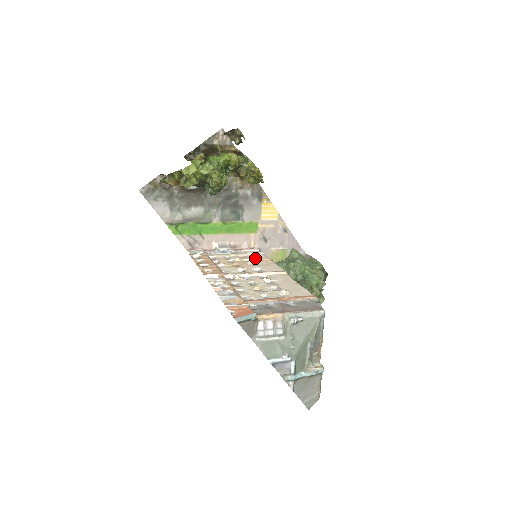
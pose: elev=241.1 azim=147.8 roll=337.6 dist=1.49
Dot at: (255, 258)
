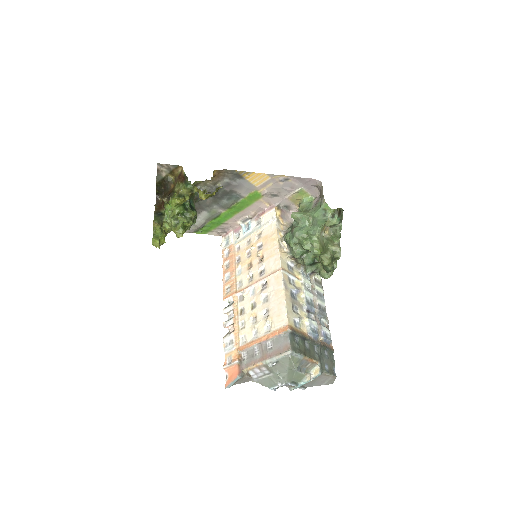
Dot at: (266, 238)
